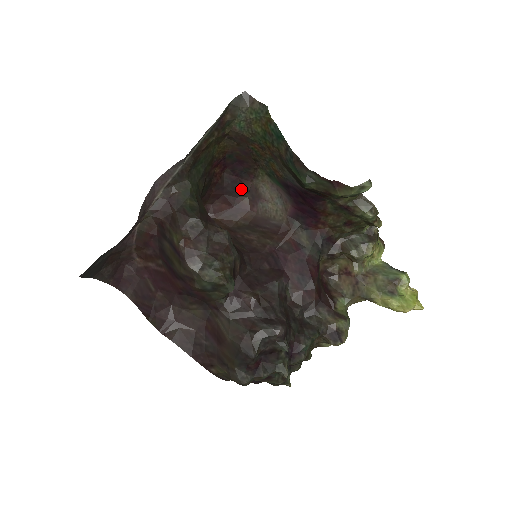
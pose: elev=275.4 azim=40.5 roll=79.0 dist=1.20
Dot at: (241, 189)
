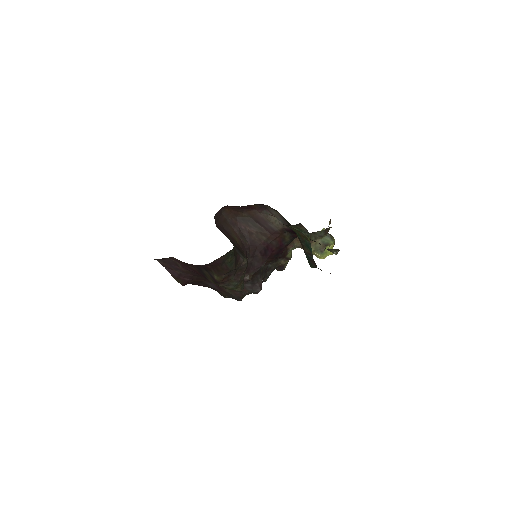
Dot at: (255, 204)
